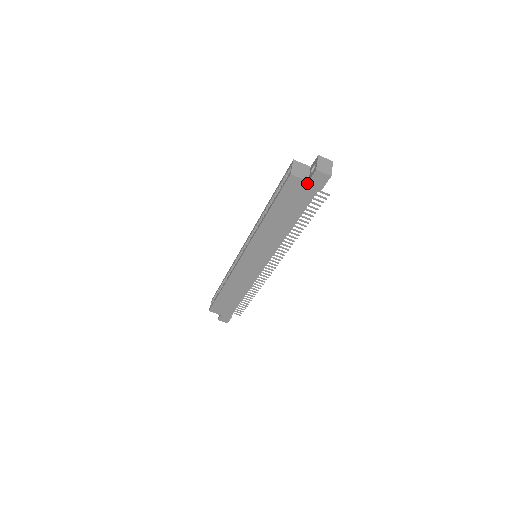
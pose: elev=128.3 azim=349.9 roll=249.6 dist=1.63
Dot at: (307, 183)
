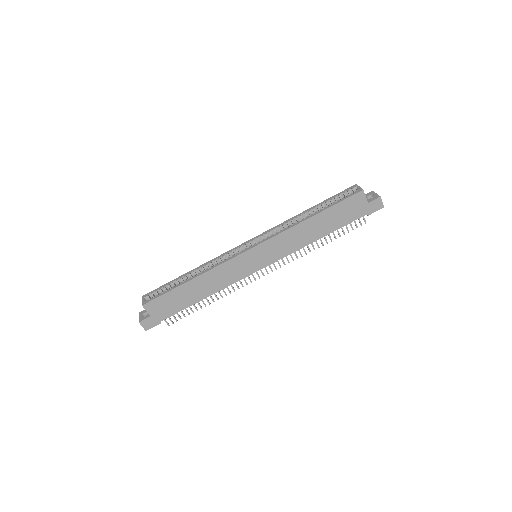
Dot at: (366, 204)
